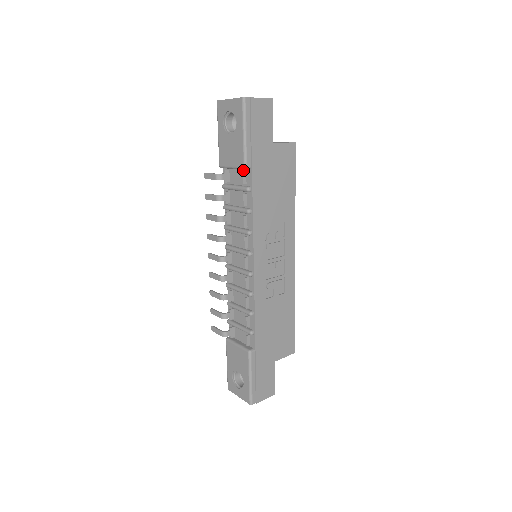
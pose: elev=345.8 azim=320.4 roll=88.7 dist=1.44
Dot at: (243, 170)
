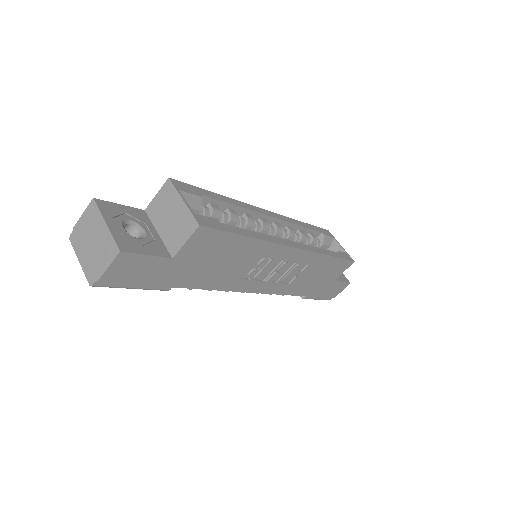
Dot at: occluded
